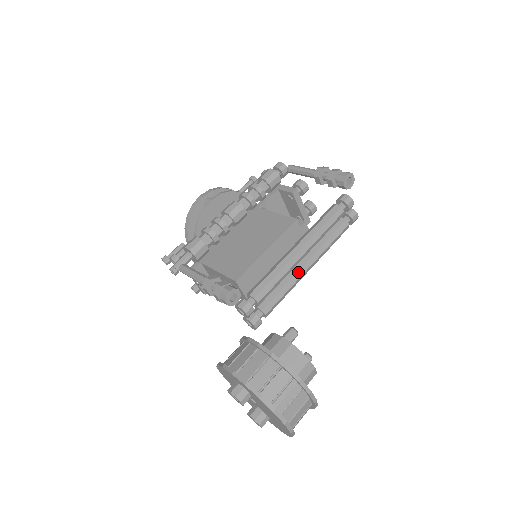
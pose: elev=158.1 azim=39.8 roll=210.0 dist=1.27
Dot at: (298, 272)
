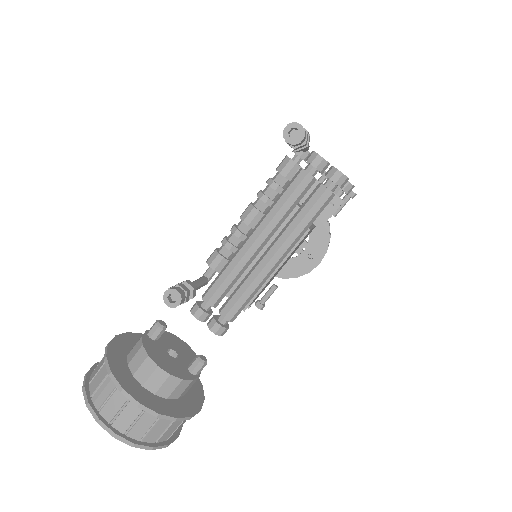
Dot at: (259, 264)
